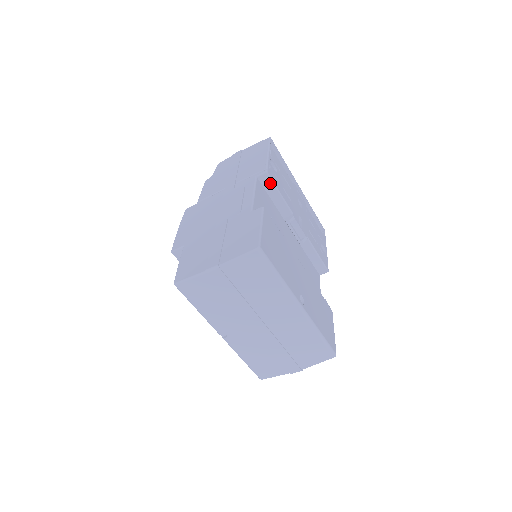
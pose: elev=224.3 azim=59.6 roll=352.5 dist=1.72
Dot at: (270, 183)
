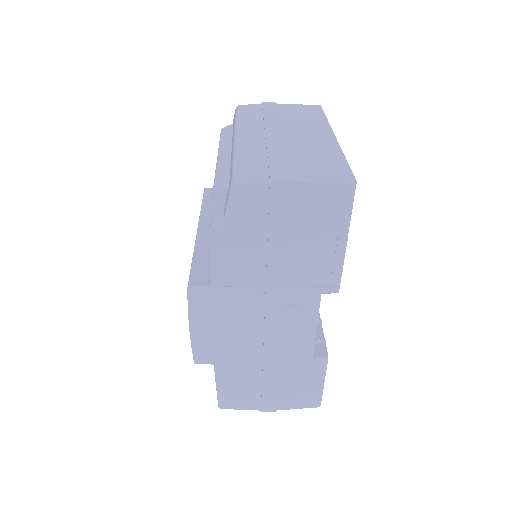
Dot at: occluded
